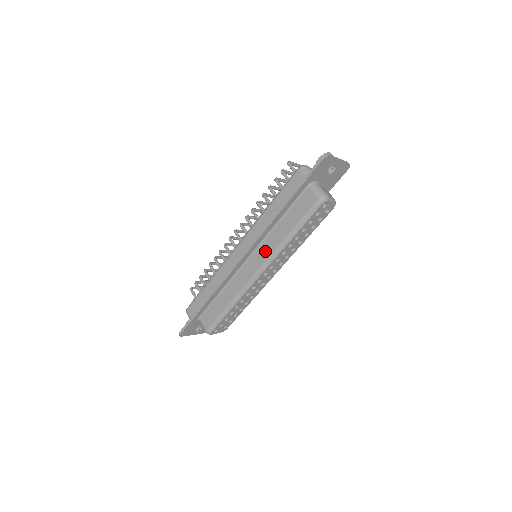
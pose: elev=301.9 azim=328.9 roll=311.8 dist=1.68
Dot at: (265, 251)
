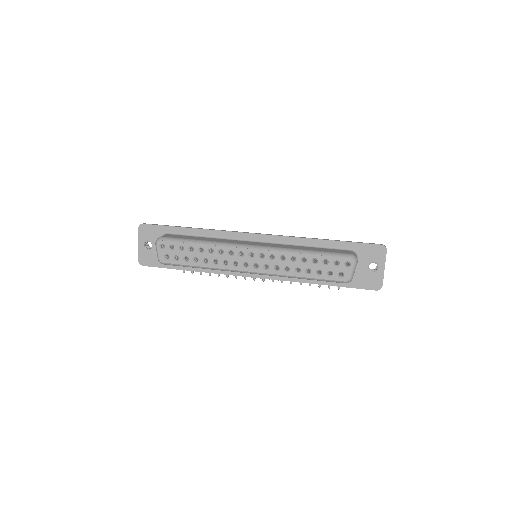
Dot at: (275, 245)
